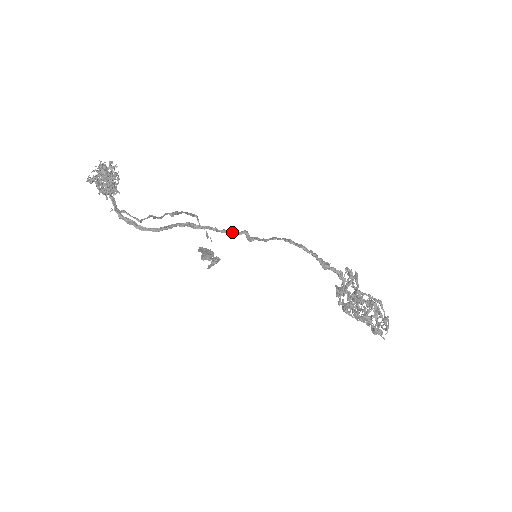
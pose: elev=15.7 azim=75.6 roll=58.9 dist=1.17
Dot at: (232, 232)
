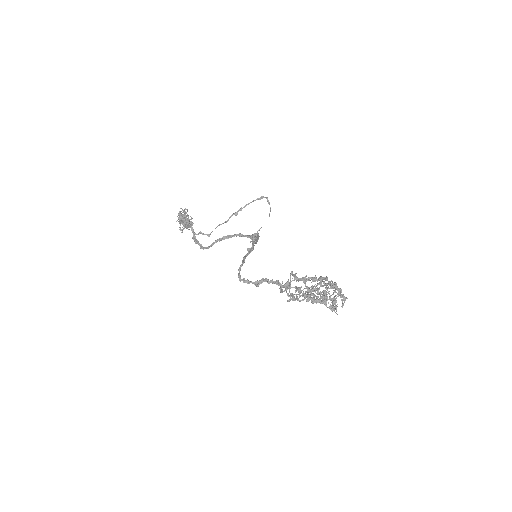
Dot at: (247, 237)
